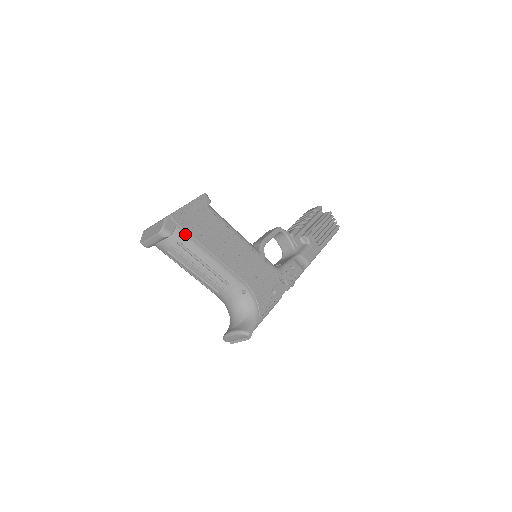
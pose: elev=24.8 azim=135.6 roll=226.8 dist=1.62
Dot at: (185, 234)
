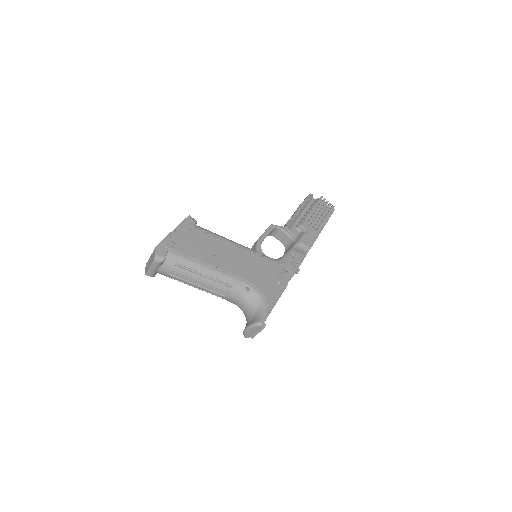
Dot at: (178, 255)
